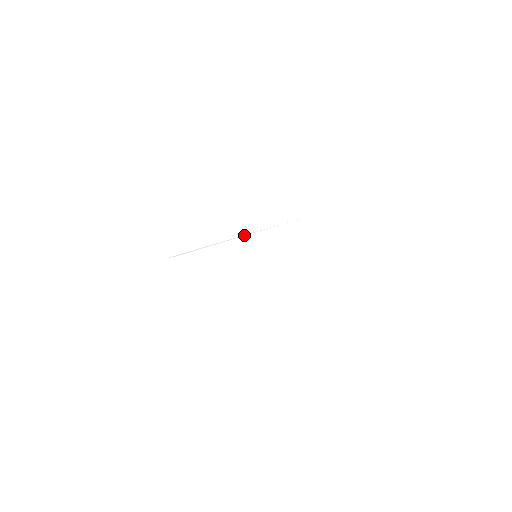
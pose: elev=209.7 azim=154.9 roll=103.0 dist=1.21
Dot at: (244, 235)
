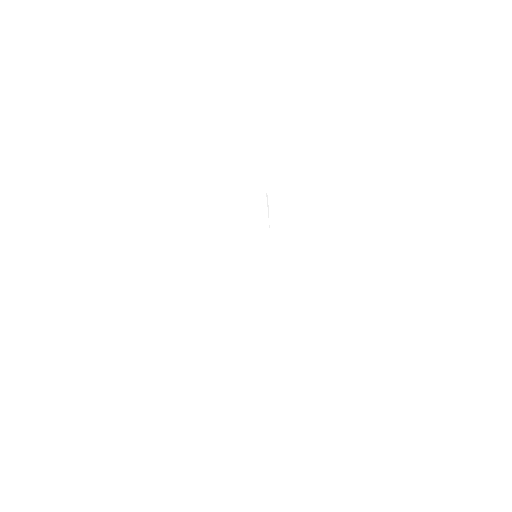
Dot at: occluded
